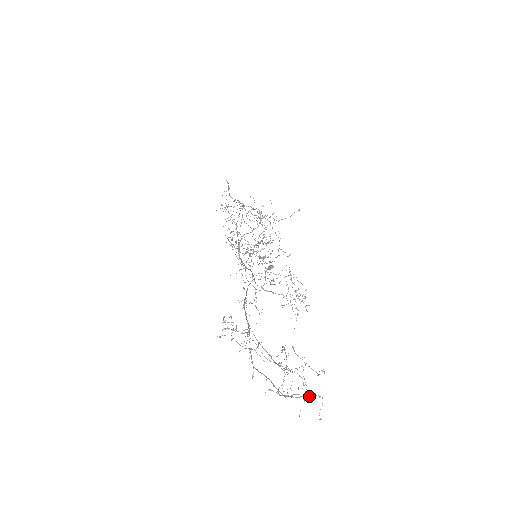
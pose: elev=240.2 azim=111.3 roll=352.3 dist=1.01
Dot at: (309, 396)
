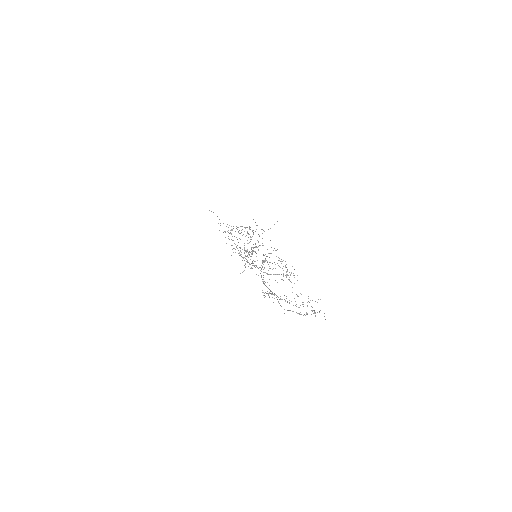
Dot at: (317, 312)
